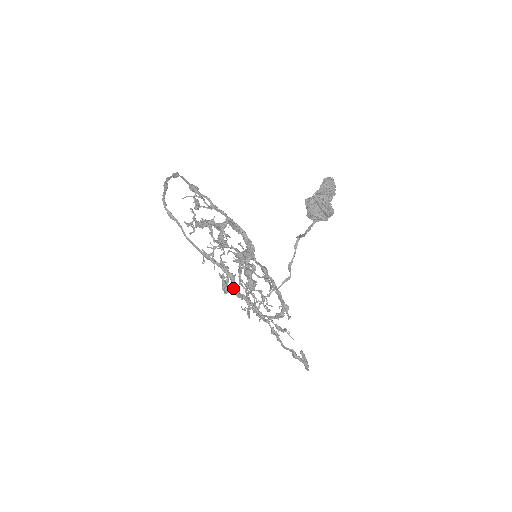
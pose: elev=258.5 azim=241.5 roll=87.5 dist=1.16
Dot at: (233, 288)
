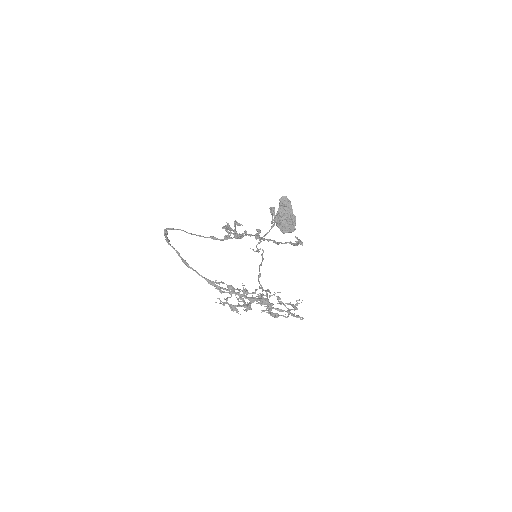
Dot at: occluded
